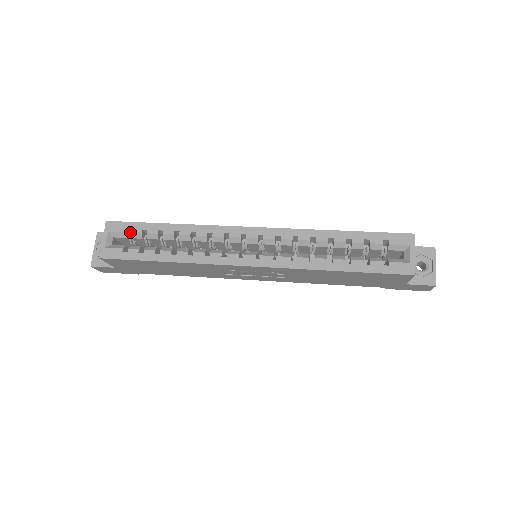
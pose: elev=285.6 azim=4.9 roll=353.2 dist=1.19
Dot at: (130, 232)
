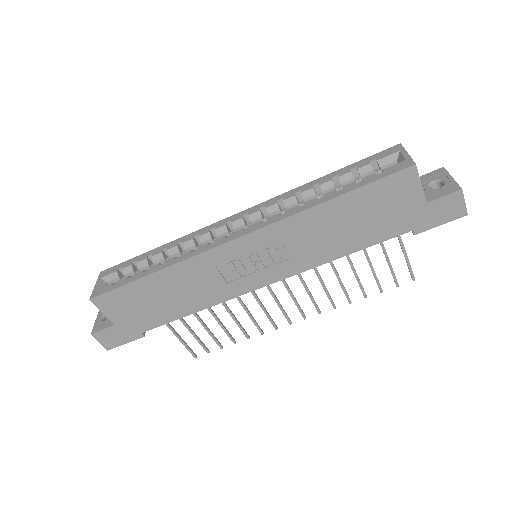
Dot at: (124, 276)
